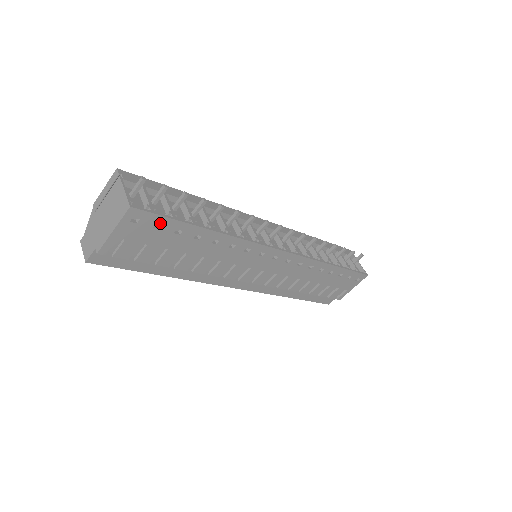
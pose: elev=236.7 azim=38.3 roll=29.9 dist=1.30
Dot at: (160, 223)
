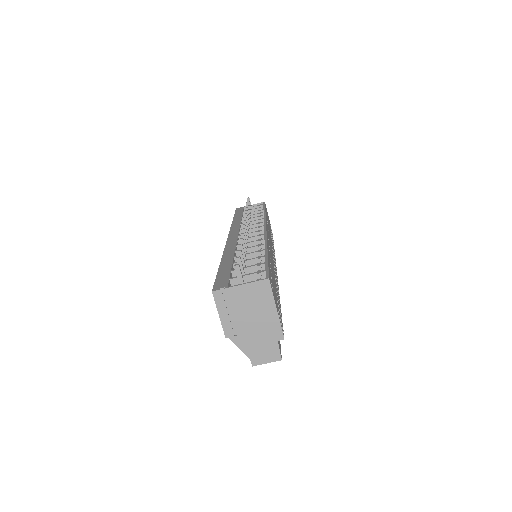
Dot at: (270, 274)
